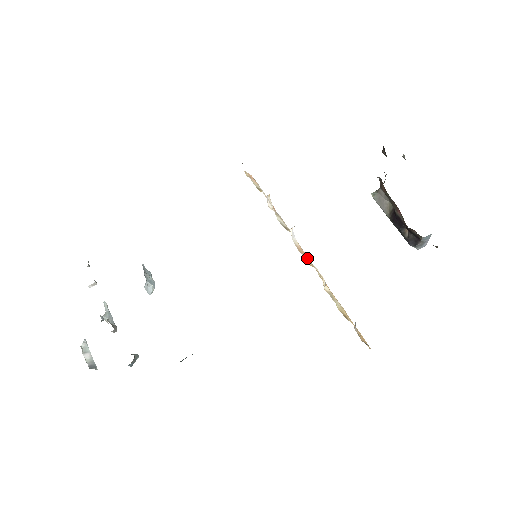
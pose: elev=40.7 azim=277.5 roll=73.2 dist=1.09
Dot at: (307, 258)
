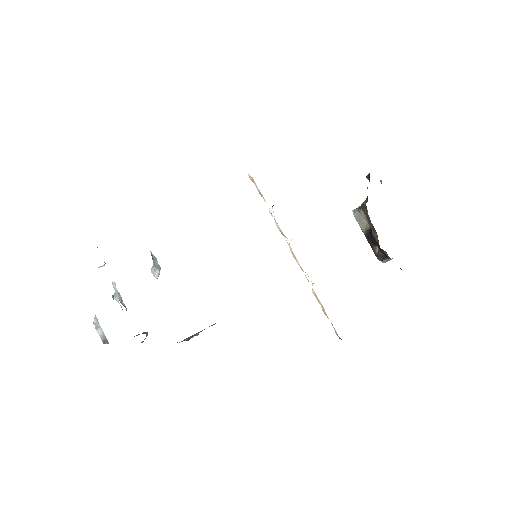
Dot at: (298, 262)
